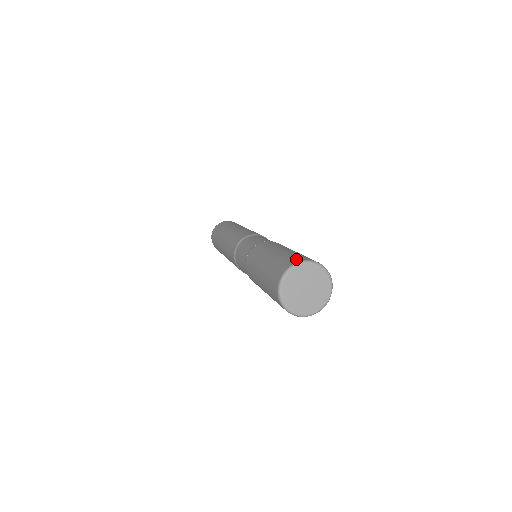
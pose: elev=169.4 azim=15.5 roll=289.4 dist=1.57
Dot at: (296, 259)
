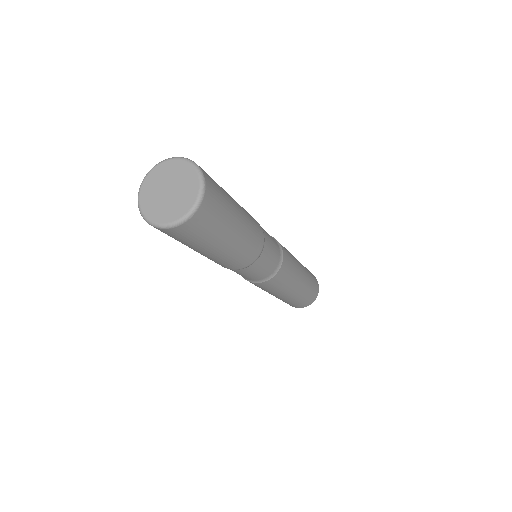
Dot at: occluded
